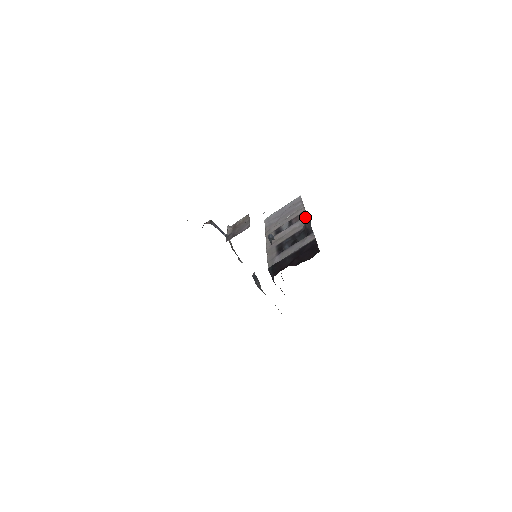
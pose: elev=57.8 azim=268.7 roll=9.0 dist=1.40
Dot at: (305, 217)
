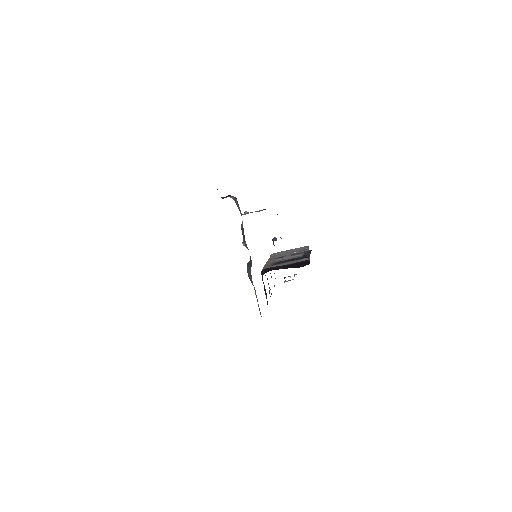
Dot at: occluded
